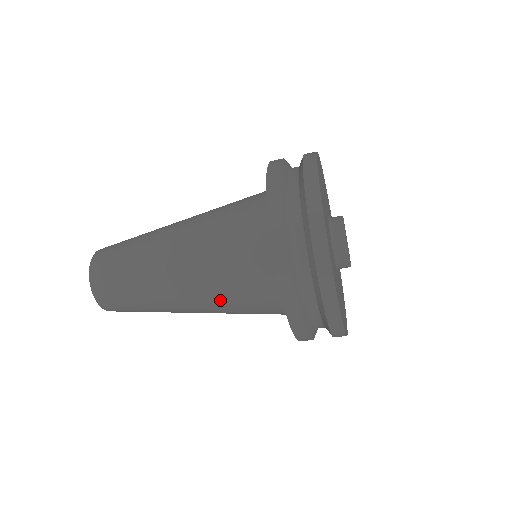
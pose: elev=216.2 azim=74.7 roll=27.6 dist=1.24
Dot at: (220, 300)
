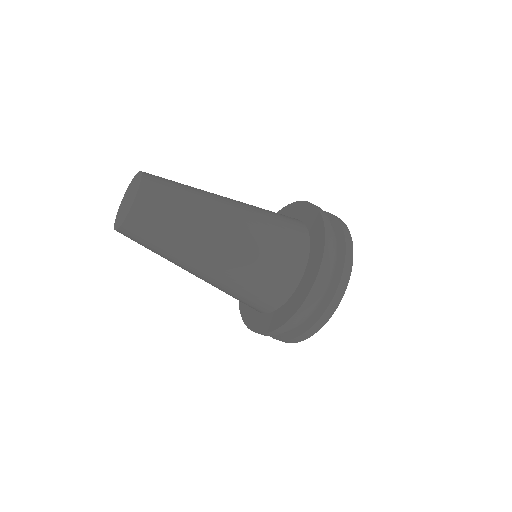
Dot at: (257, 242)
